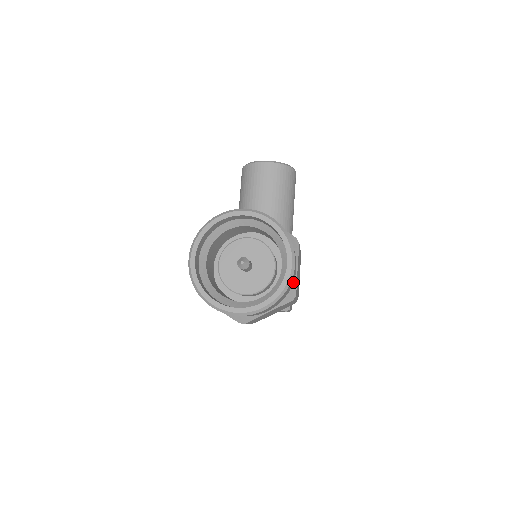
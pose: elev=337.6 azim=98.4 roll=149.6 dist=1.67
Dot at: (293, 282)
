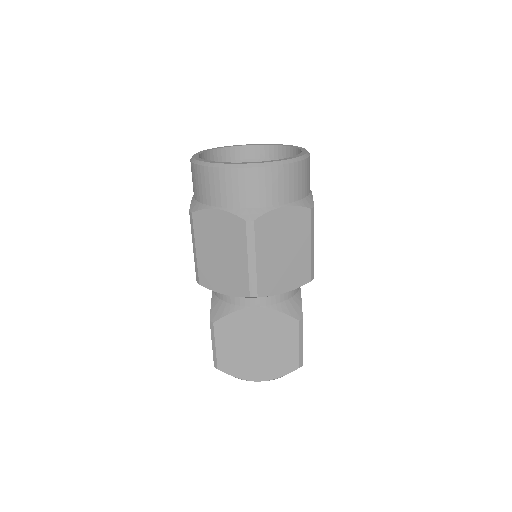
Dot at: (308, 194)
